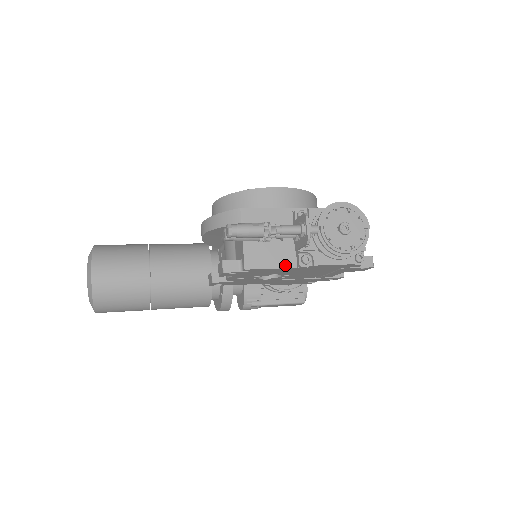
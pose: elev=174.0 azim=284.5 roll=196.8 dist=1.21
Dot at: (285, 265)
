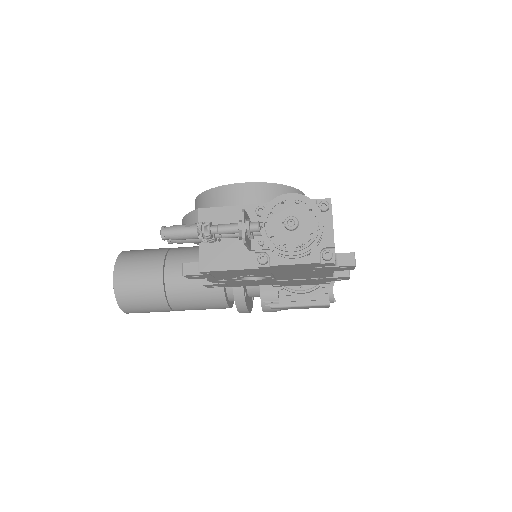
Dot at: (243, 266)
